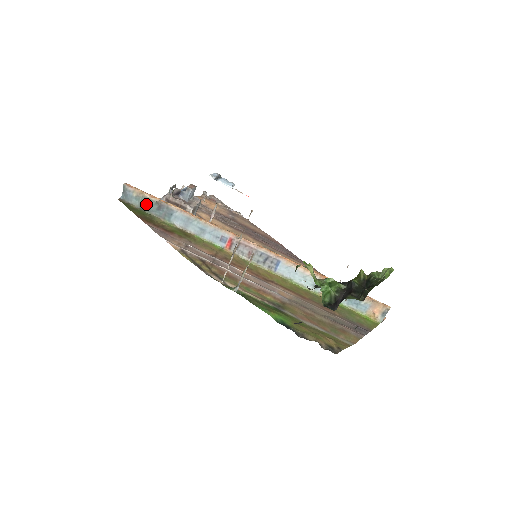
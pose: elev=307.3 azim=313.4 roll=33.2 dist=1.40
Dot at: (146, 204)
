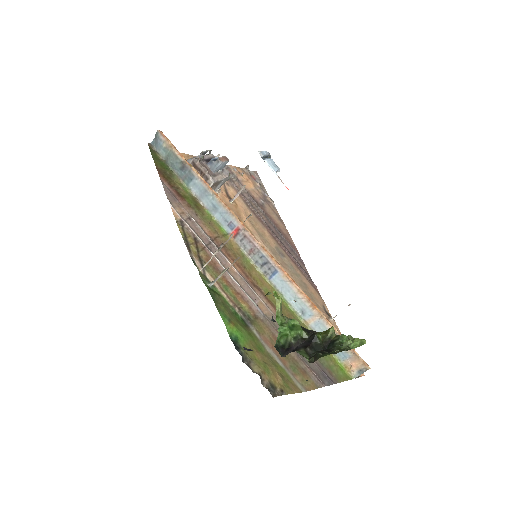
Dot at: (172, 159)
